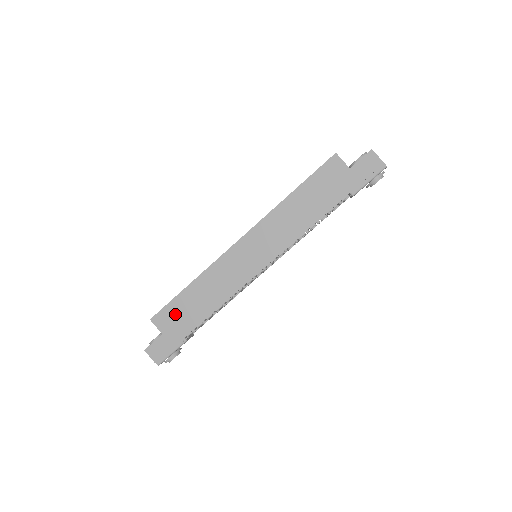
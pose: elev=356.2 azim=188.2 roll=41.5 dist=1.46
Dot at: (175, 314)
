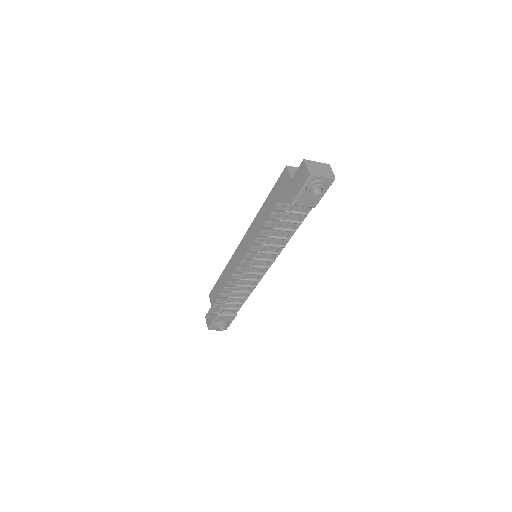
Dot at: (216, 293)
